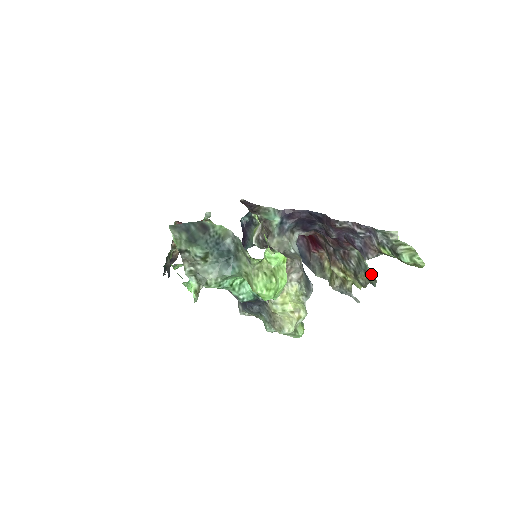
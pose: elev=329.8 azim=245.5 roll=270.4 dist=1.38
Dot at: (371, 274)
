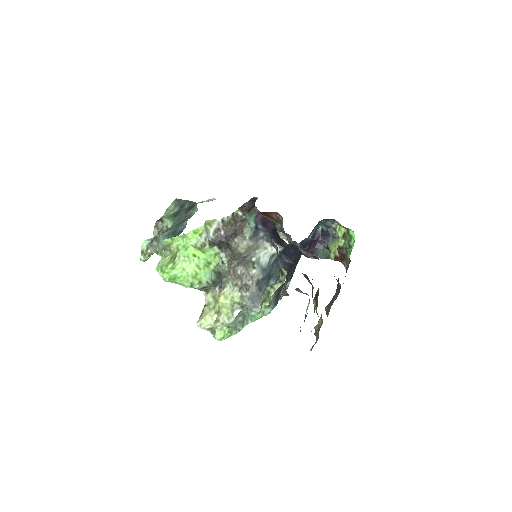
Dot at: occluded
